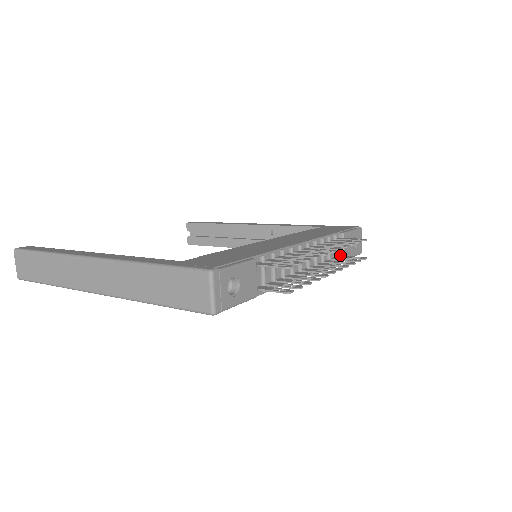
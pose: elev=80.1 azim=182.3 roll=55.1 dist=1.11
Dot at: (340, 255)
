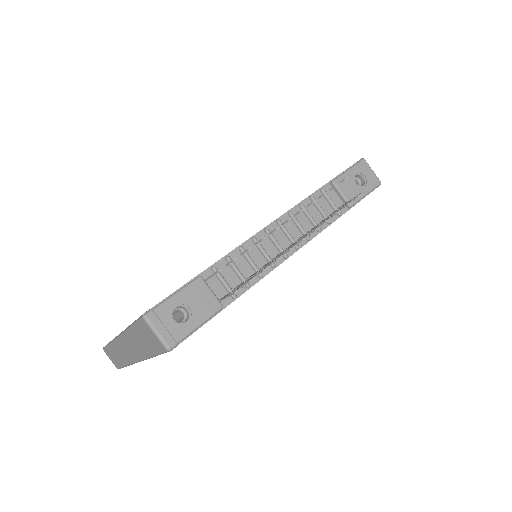
Dot at: occluded
